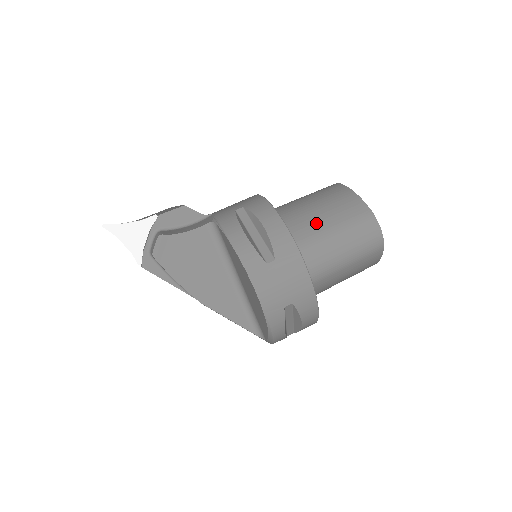
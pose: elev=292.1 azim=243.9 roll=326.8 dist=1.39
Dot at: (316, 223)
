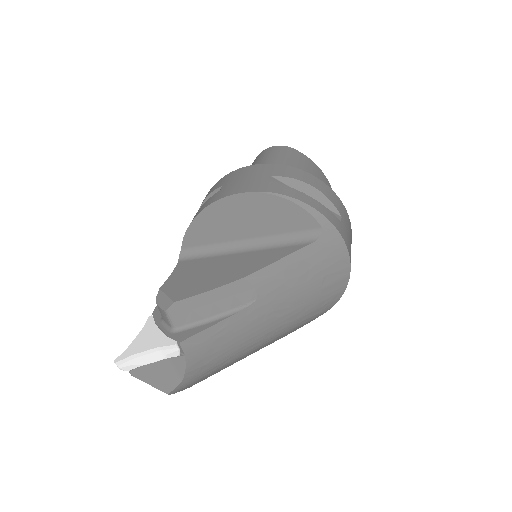
Dot at: occluded
